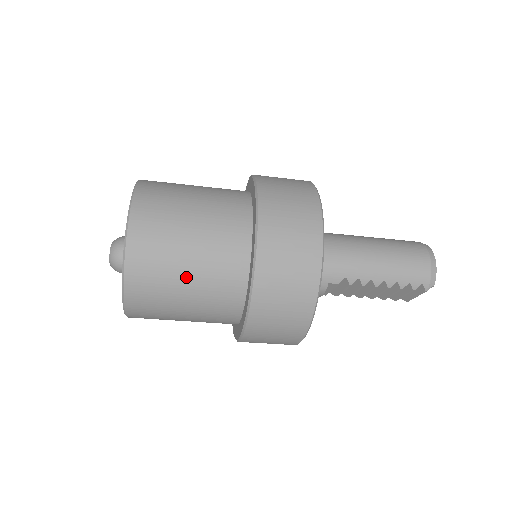
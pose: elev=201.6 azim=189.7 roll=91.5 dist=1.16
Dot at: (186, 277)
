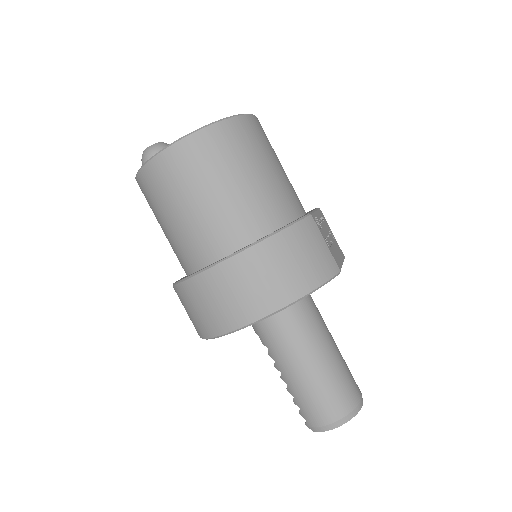
Dot at: (165, 222)
